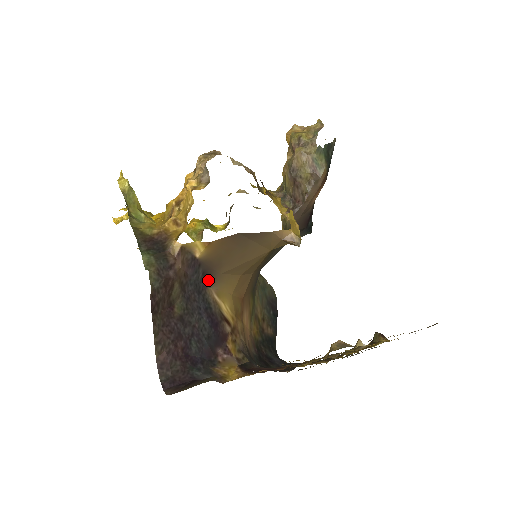
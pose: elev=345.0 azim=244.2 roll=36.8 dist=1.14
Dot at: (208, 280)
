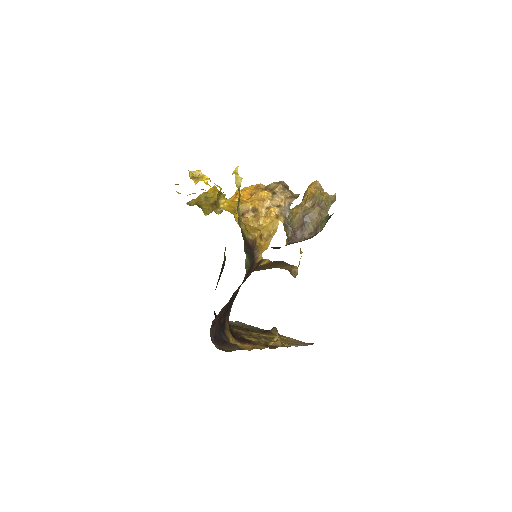
Dot at: occluded
